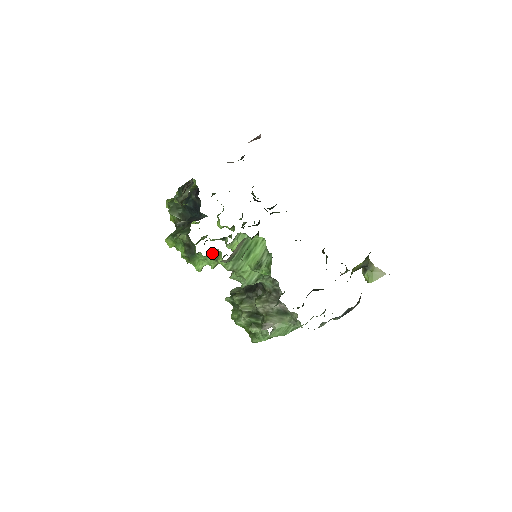
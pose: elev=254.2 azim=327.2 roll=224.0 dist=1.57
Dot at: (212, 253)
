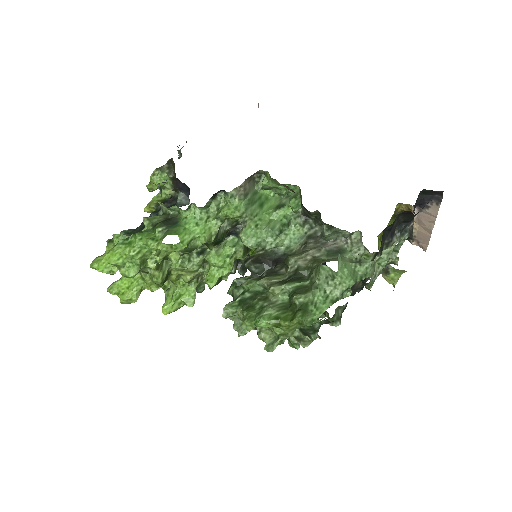
Dot at: (213, 199)
